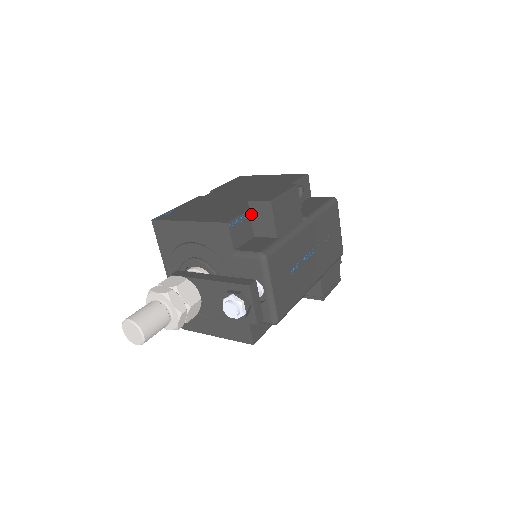
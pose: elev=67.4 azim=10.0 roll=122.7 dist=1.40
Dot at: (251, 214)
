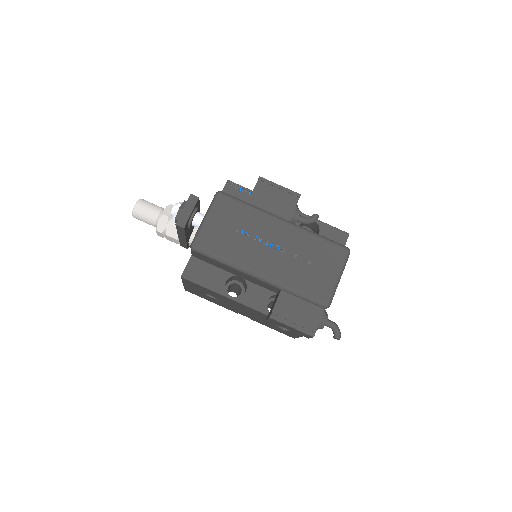
Dot at: occluded
